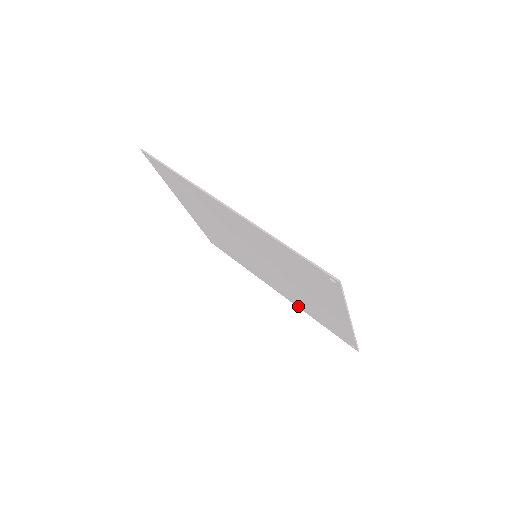
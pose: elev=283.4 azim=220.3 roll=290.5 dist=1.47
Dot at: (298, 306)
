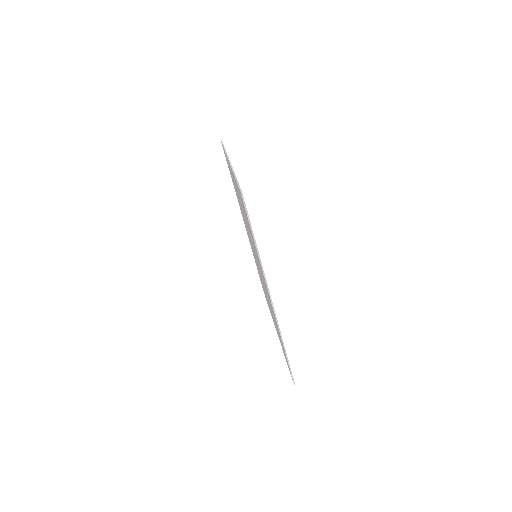
Dot at: occluded
